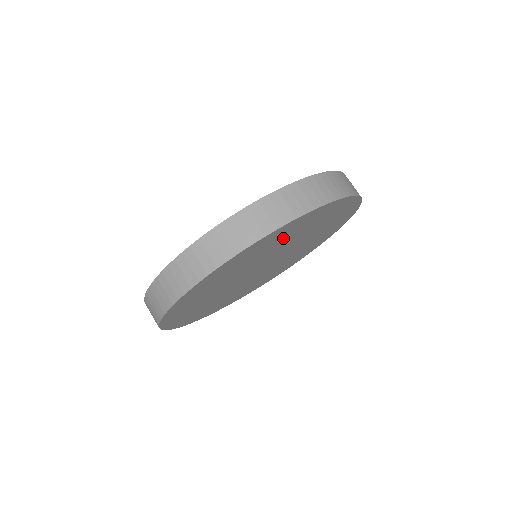
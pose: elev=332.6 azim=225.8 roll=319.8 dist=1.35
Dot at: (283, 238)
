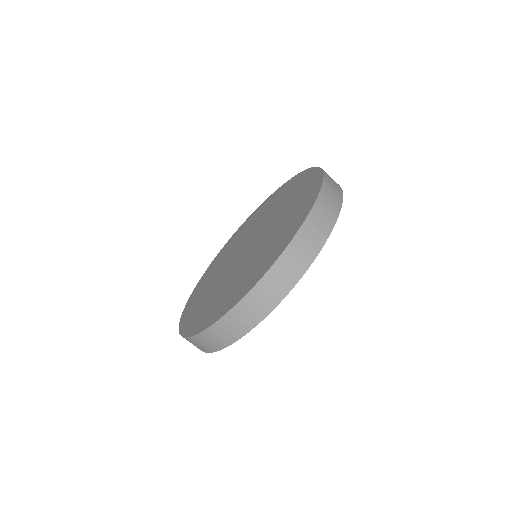
Dot at: occluded
